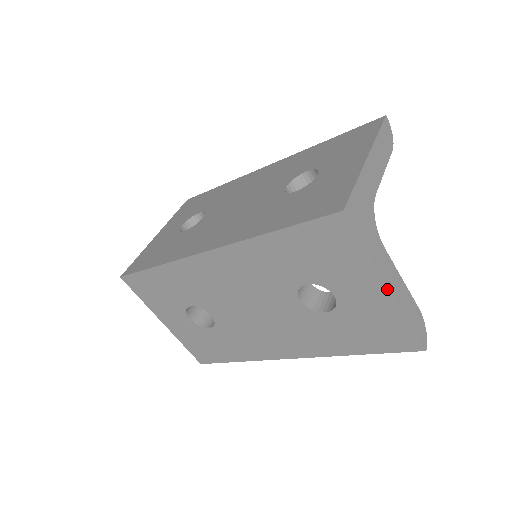
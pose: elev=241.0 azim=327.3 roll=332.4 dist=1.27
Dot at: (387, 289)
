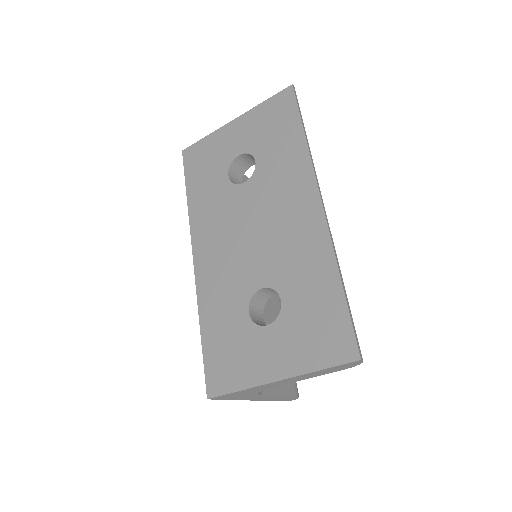
Dot at: occluded
